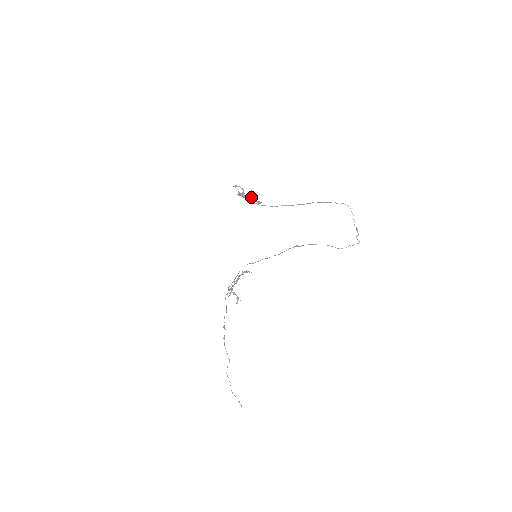
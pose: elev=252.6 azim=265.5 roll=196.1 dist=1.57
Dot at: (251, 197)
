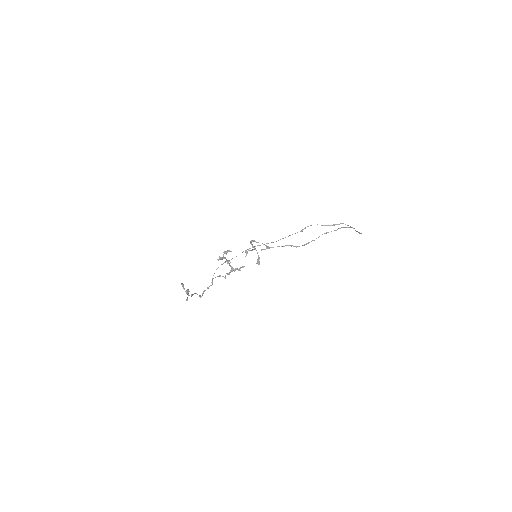
Dot at: (259, 257)
